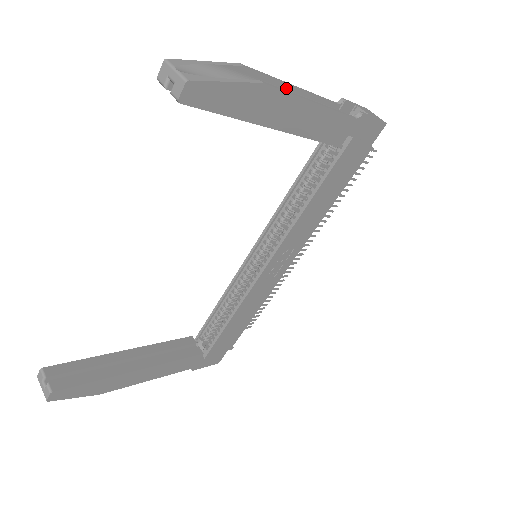
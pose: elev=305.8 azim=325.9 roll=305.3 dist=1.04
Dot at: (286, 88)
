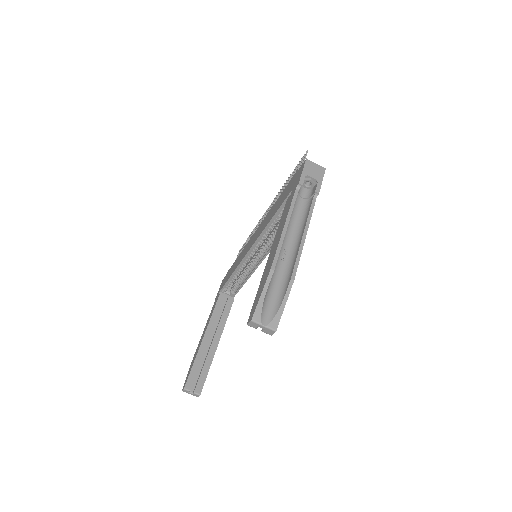
Dot at: (284, 236)
